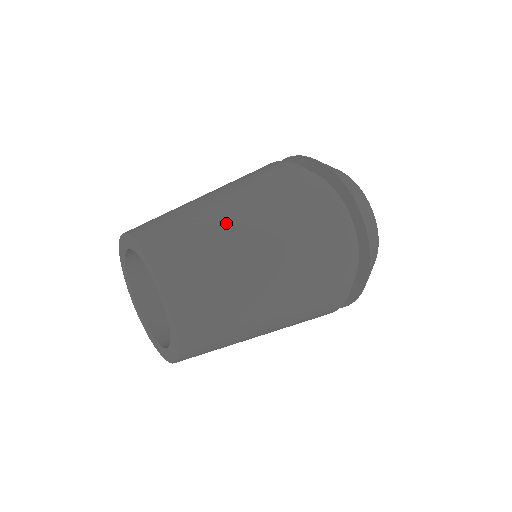
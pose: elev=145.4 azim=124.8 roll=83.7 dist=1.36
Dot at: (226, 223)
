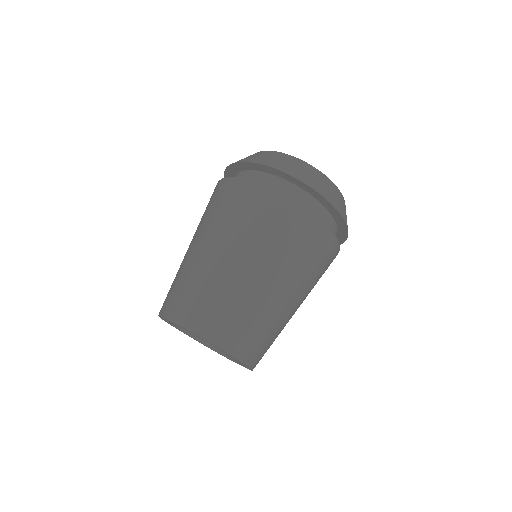
Dot at: (275, 301)
